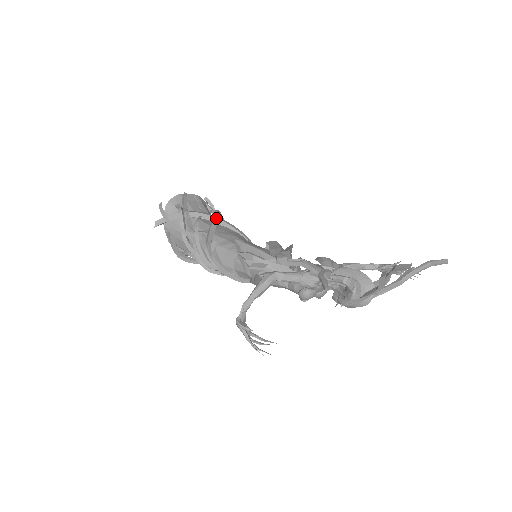
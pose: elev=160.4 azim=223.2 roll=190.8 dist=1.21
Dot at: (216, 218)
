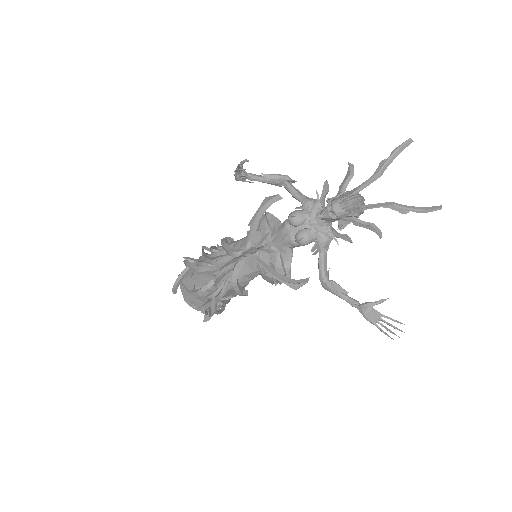
Dot at: occluded
